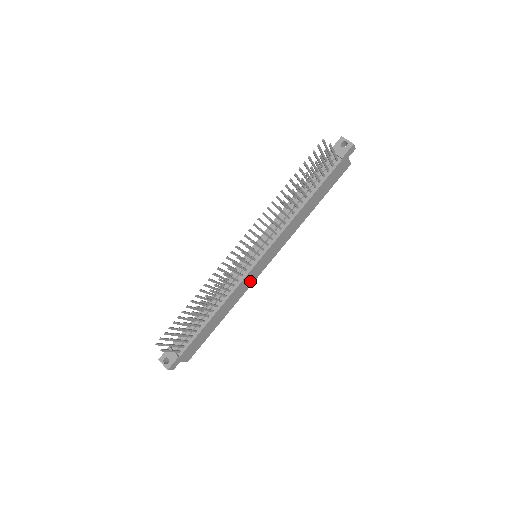
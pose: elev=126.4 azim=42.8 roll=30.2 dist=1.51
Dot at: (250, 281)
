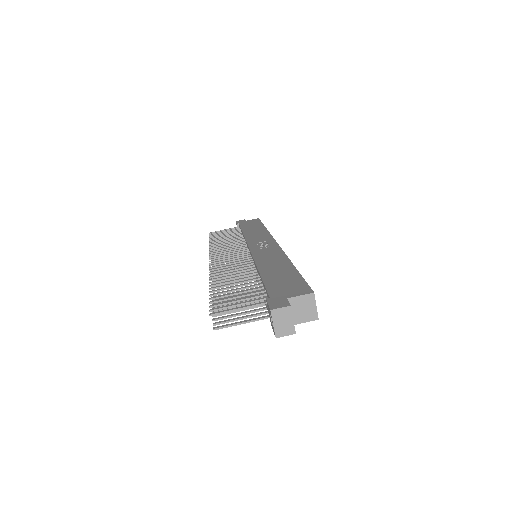
Dot at: occluded
